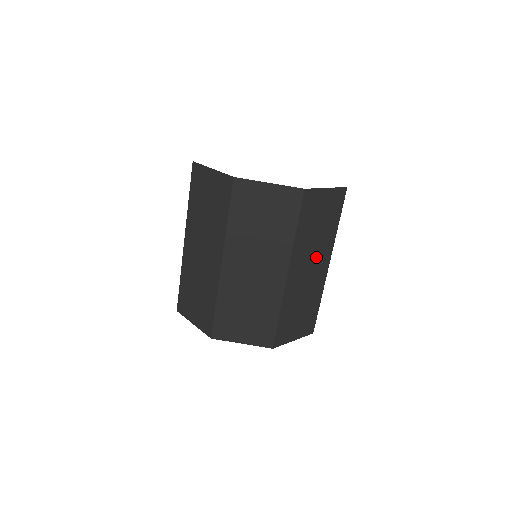
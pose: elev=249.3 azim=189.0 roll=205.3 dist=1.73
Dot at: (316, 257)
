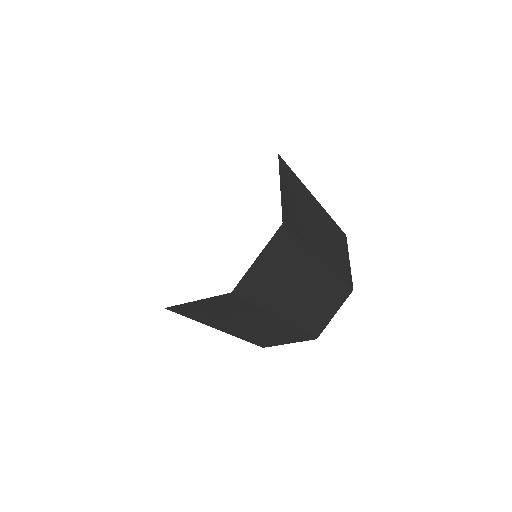
Dot at: (301, 280)
